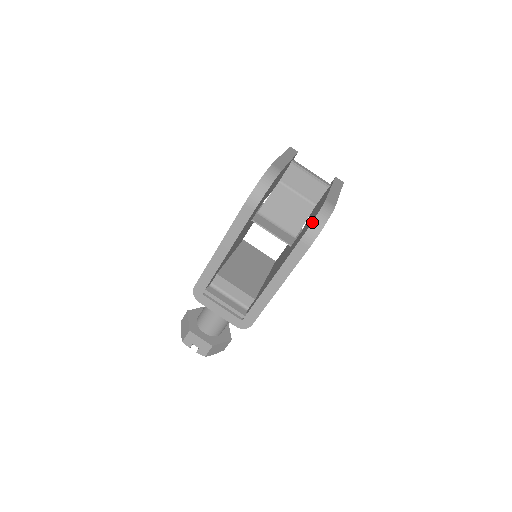
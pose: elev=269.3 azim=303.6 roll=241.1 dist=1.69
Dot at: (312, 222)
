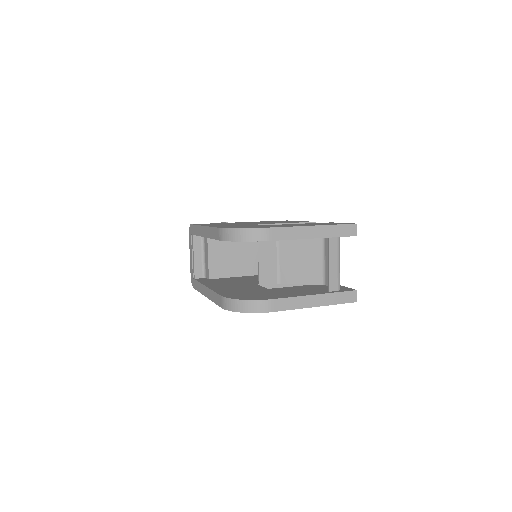
Dot at: (235, 299)
